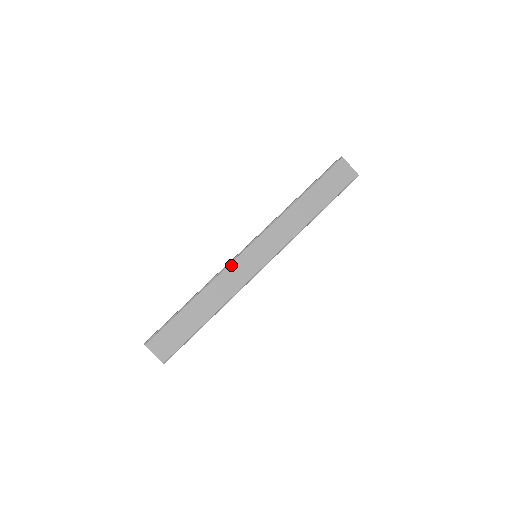
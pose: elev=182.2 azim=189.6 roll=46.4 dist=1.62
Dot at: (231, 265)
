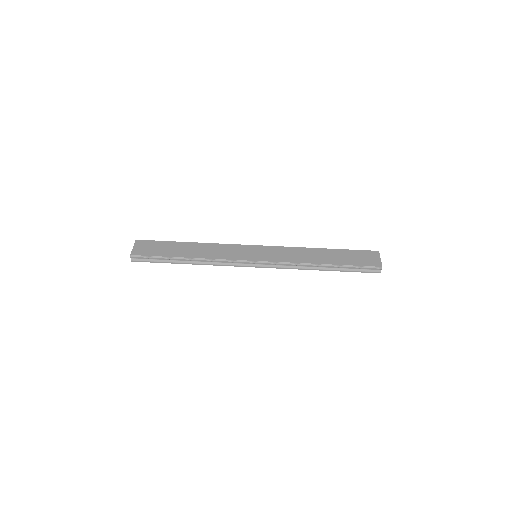
Dot at: (234, 245)
